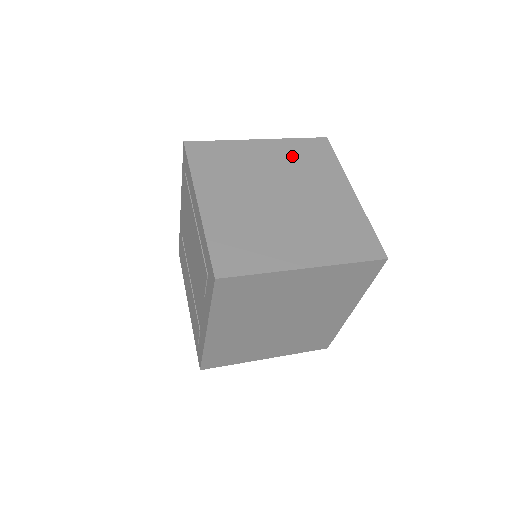
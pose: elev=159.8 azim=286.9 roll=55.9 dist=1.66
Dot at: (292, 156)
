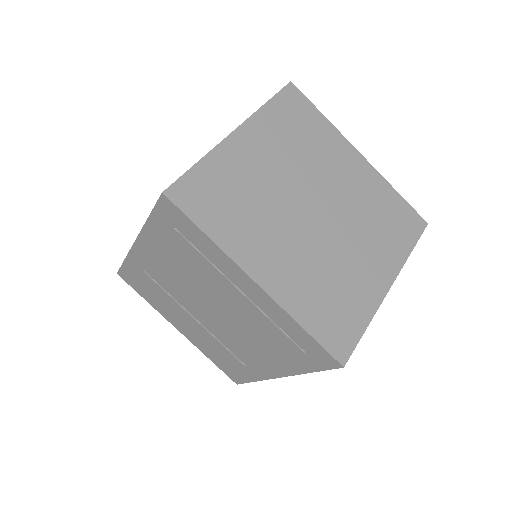
Dot at: (283, 137)
